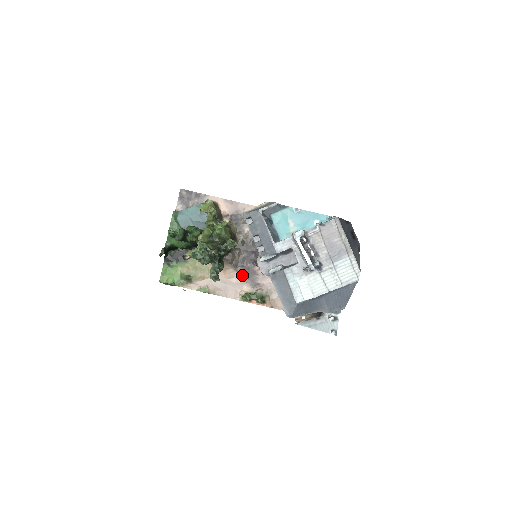
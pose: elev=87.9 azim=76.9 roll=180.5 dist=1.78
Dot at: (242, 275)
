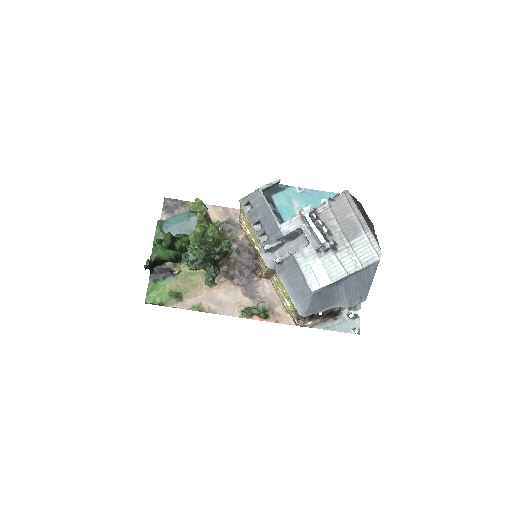
Dot at: (240, 288)
